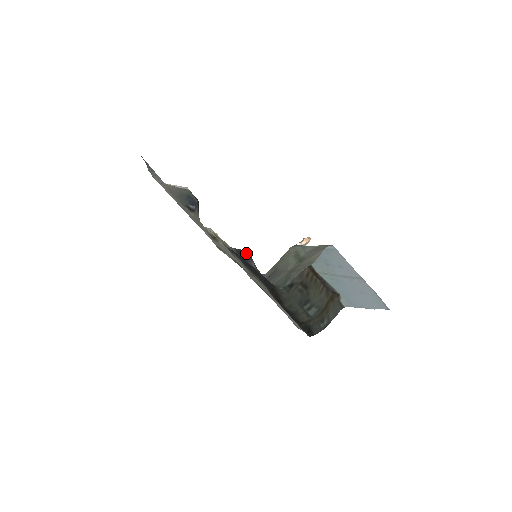
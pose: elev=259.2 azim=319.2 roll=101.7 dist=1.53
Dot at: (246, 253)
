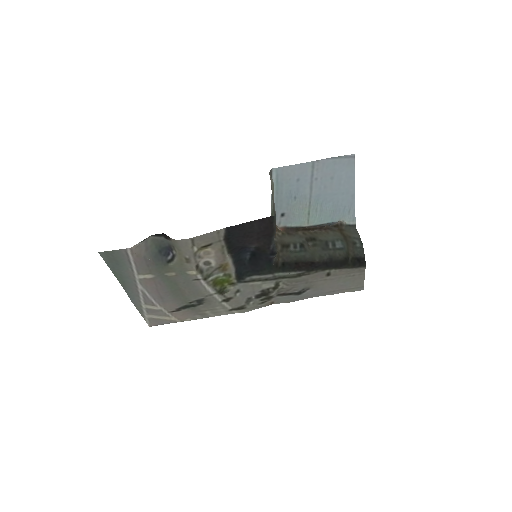
Dot at: (242, 251)
